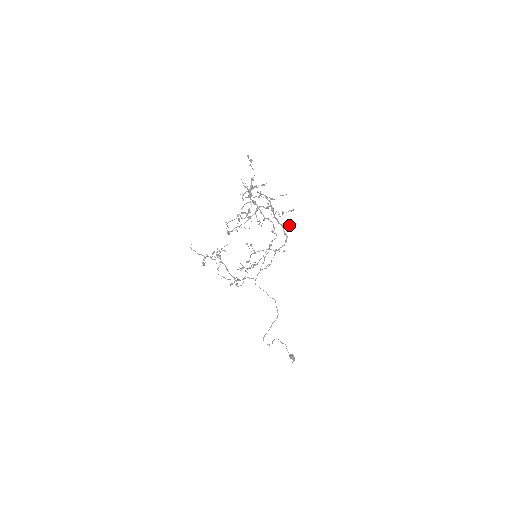
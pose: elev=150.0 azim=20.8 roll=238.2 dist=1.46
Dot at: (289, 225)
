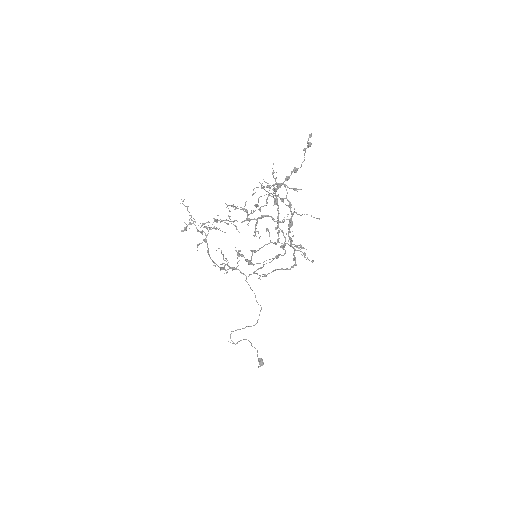
Dot at: occluded
